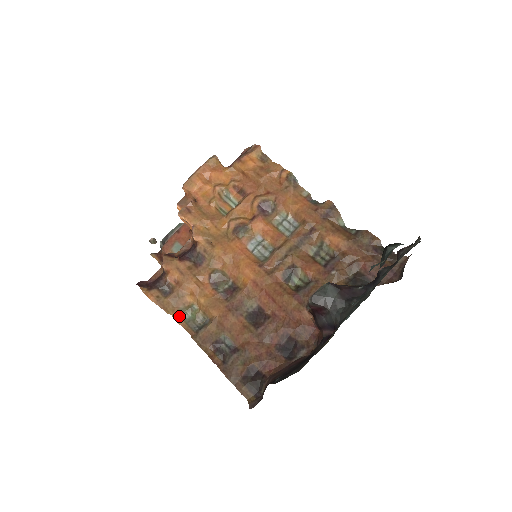
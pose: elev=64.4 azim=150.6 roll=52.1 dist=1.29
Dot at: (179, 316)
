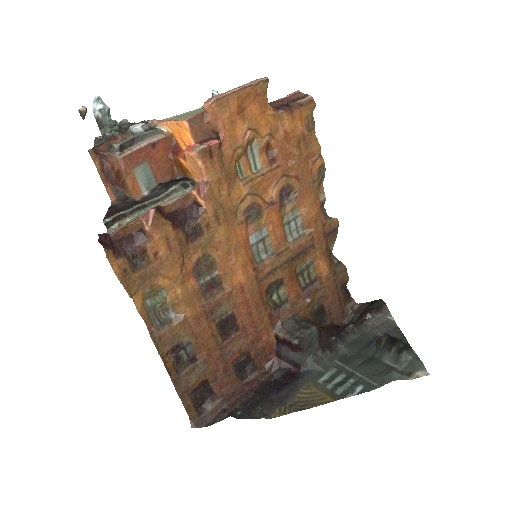
Dot at: (142, 302)
